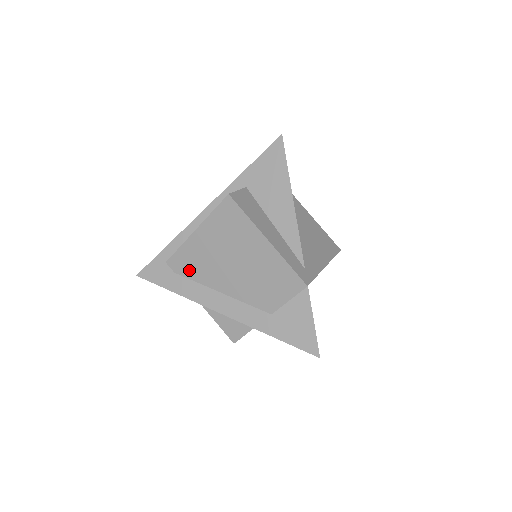
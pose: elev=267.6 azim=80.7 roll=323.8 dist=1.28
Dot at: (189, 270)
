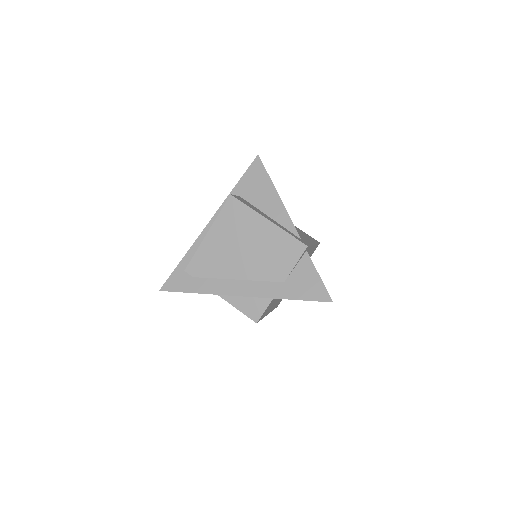
Dot at: (206, 270)
